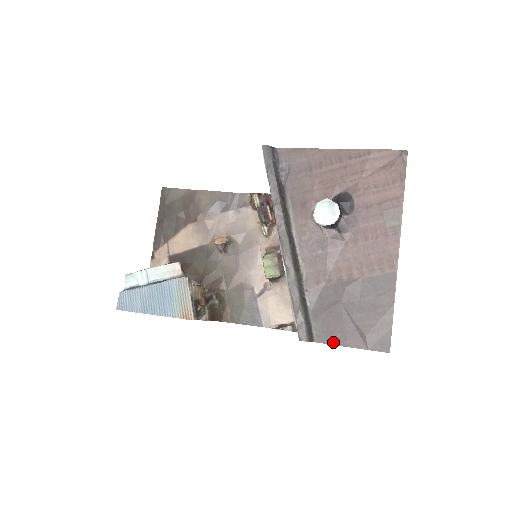
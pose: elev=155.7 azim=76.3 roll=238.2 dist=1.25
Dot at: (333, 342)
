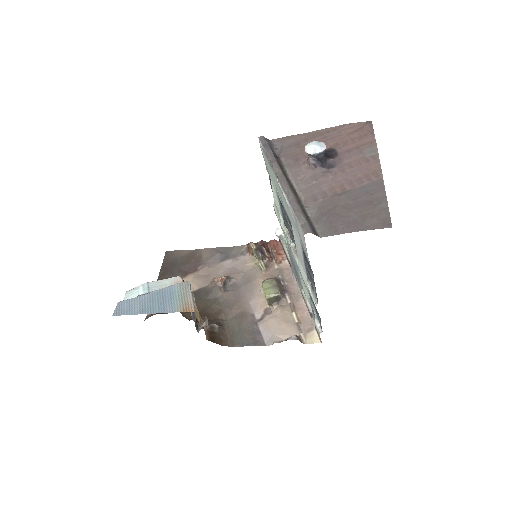
Dot at: (337, 233)
